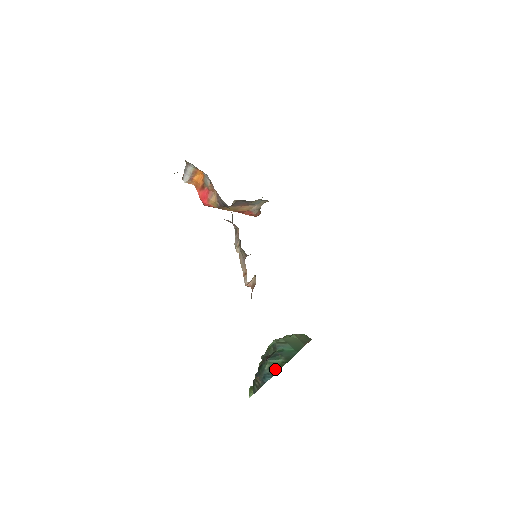
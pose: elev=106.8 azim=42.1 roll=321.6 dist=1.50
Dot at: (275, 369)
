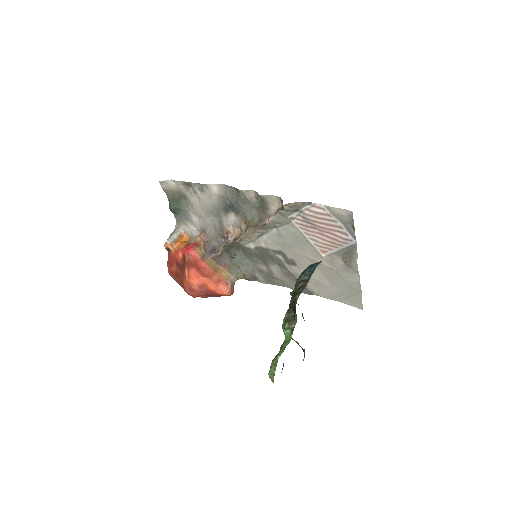
Dot at: occluded
